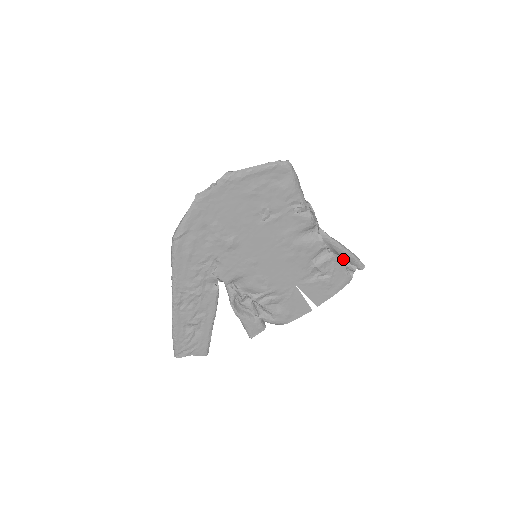
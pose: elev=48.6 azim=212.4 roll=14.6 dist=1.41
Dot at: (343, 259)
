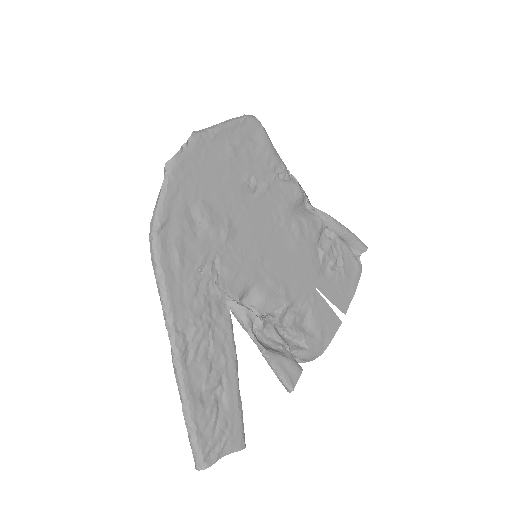
Dot at: occluded
